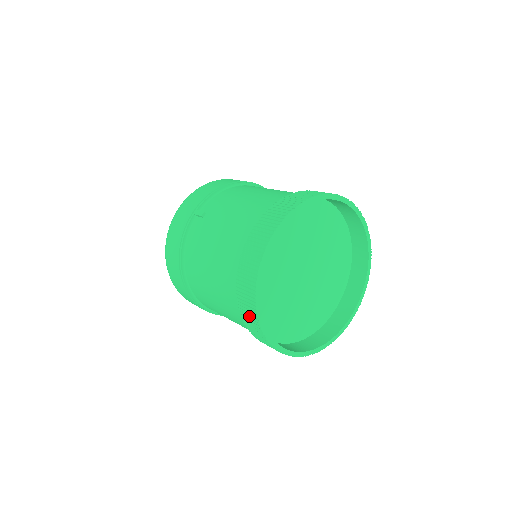
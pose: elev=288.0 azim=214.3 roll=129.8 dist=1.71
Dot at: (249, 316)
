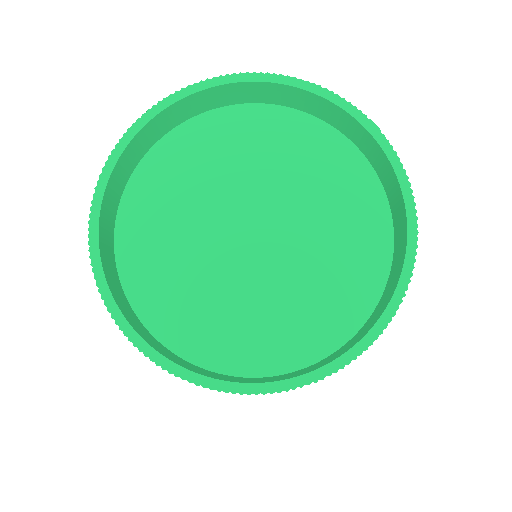
Dot at: occluded
